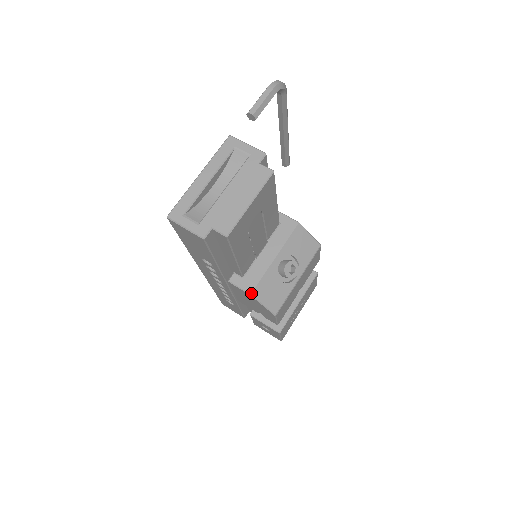
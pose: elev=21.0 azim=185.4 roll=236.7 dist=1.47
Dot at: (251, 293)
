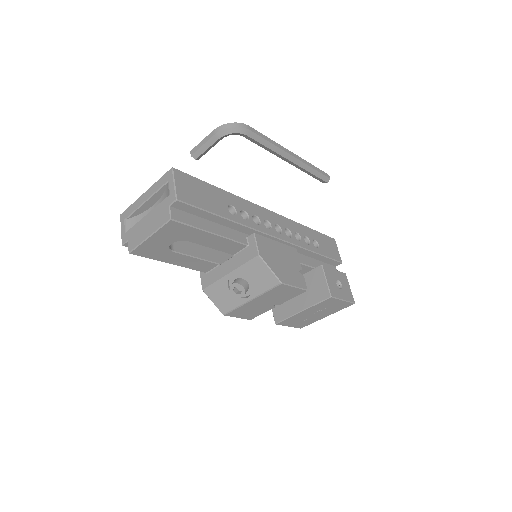
Dot at: (203, 289)
